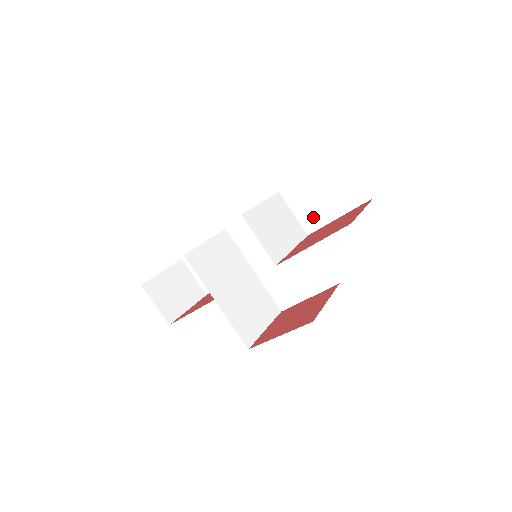
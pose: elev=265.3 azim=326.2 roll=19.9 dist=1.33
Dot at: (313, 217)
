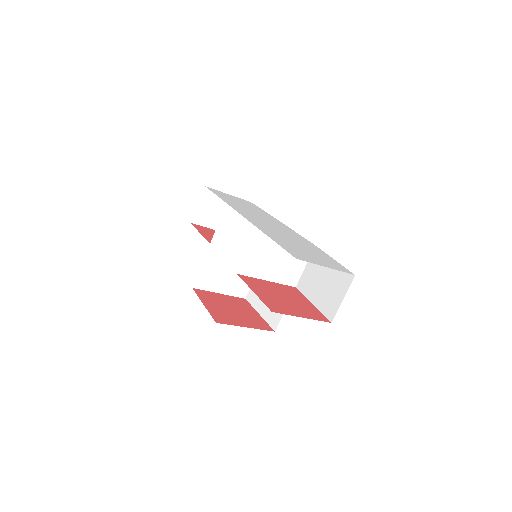
Dot at: (308, 283)
